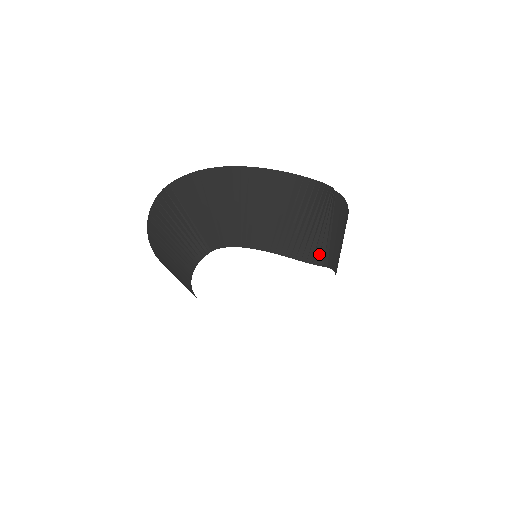
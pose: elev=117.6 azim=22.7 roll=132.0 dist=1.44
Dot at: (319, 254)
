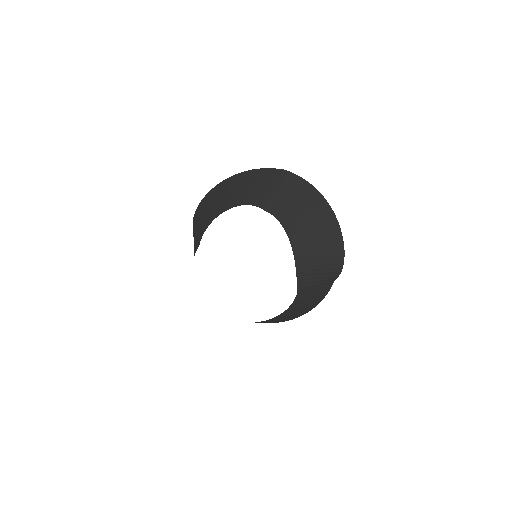
Dot at: (303, 283)
